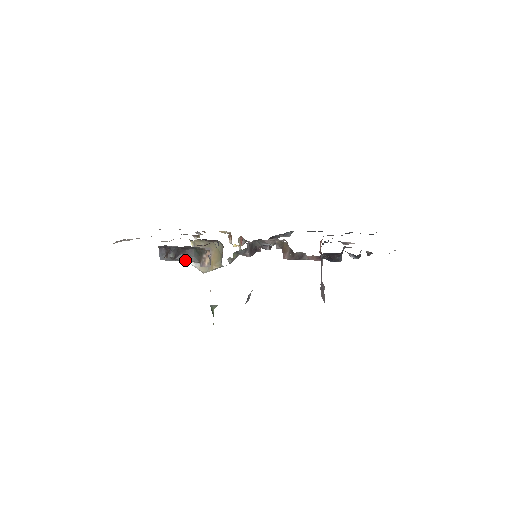
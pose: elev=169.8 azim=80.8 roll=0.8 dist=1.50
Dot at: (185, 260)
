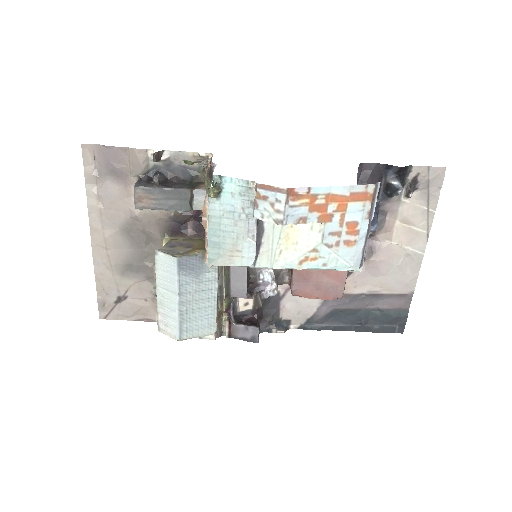
Dot at: (172, 188)
